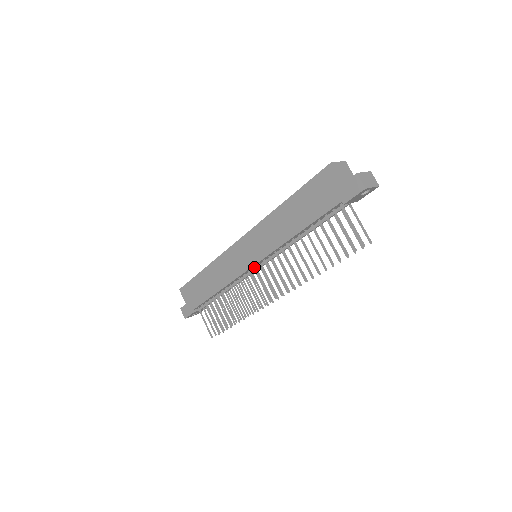
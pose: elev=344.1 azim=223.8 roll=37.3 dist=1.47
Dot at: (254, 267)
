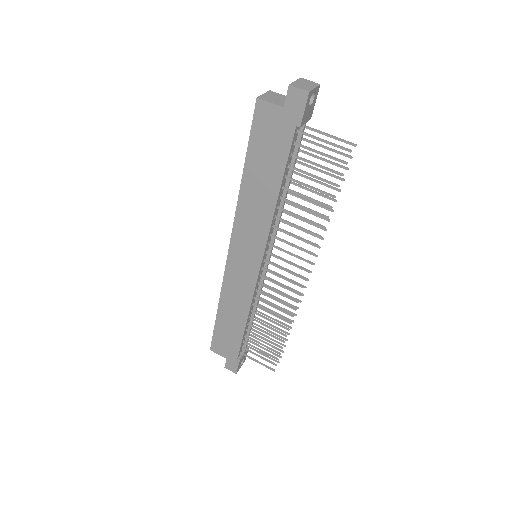
Dot at: (262, 267)
